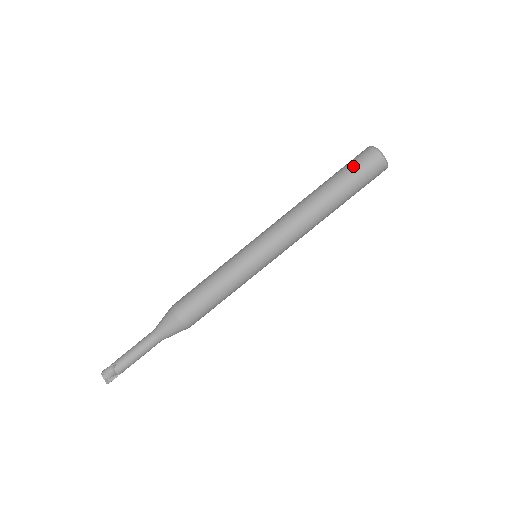
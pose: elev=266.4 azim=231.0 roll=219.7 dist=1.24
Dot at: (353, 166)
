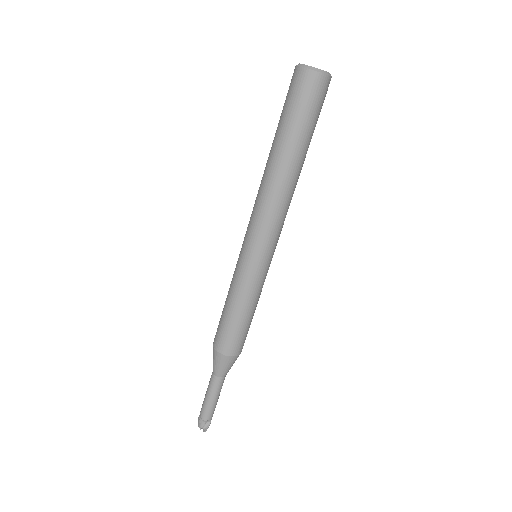
Dot at: (285, 103)
